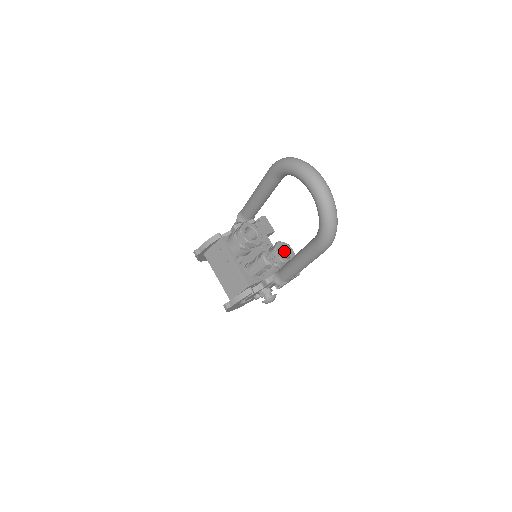
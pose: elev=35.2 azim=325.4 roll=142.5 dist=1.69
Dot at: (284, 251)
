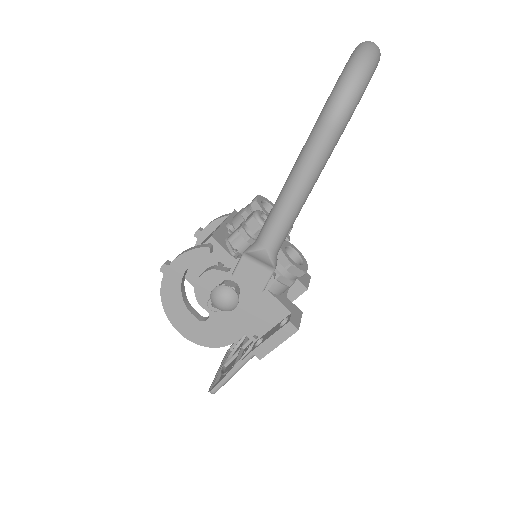
Dot at: occluded
